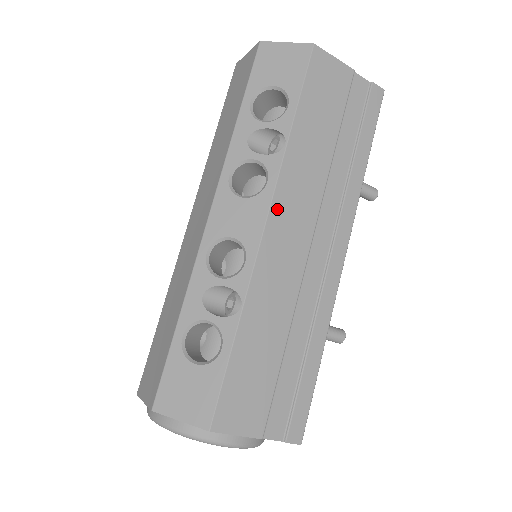
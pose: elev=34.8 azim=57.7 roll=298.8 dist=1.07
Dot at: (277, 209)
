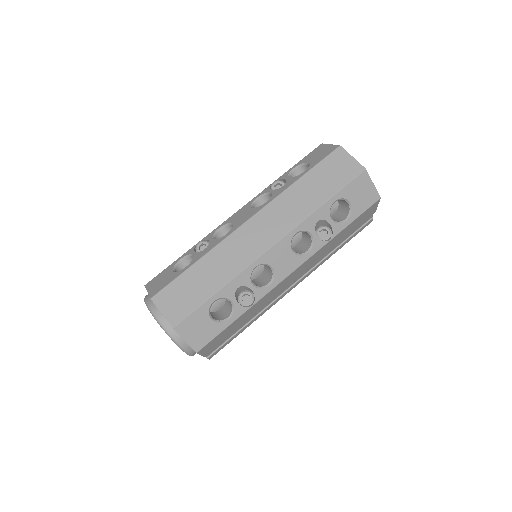
Dot at: (300, 268)
